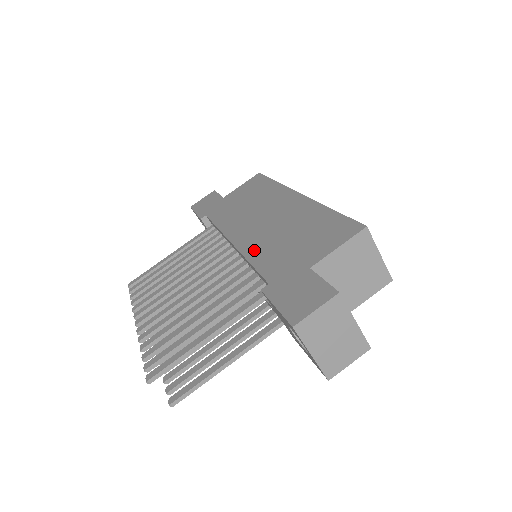
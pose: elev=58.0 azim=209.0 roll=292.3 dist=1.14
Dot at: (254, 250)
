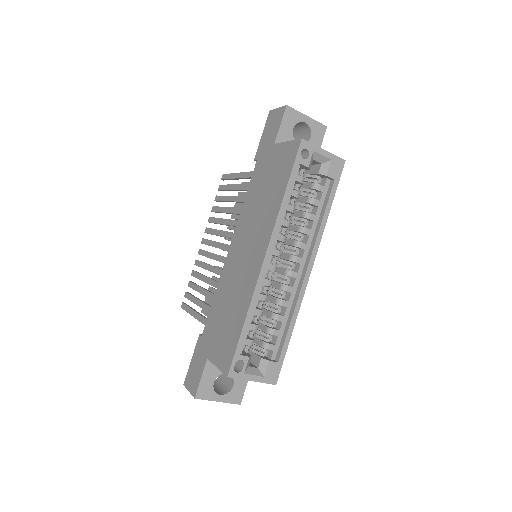
Dot at: (221, 286)
